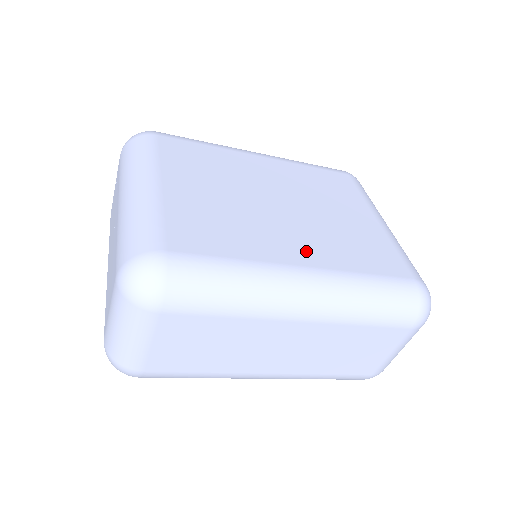
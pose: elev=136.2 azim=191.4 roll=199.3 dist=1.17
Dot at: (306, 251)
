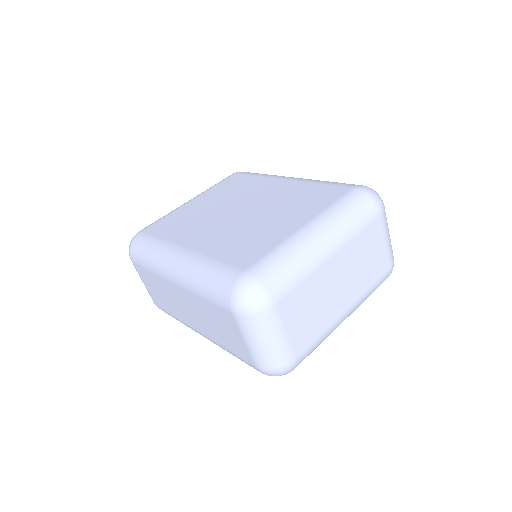
Dot at: (202, 240)
